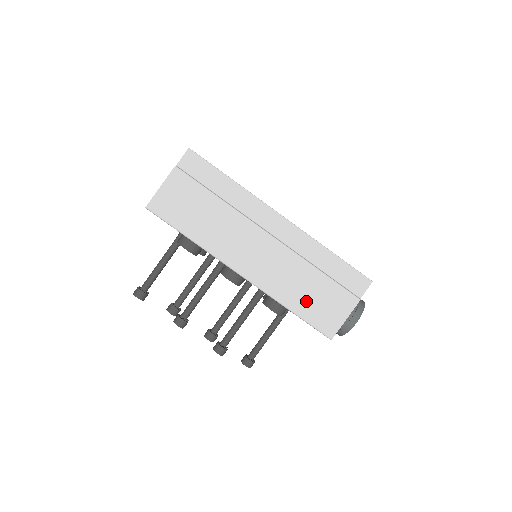
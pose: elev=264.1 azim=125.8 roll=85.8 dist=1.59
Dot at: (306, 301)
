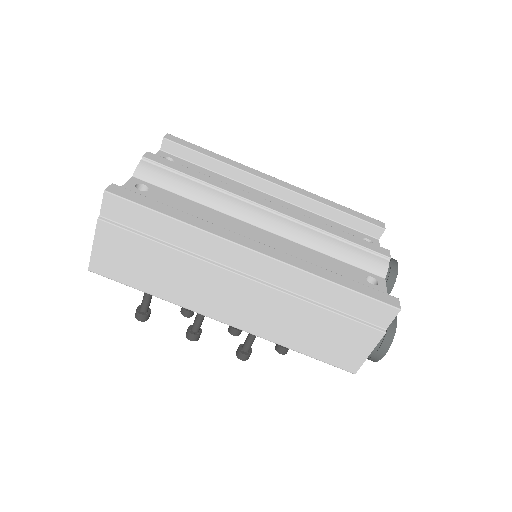
Dot at: (313, 341)
